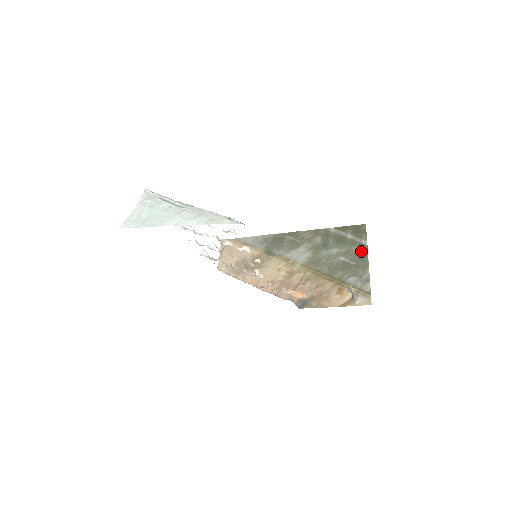
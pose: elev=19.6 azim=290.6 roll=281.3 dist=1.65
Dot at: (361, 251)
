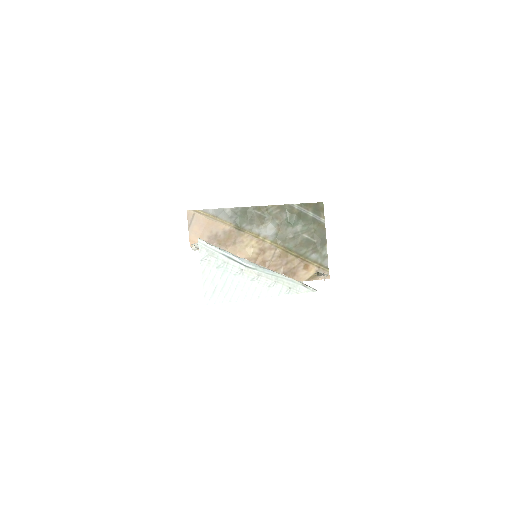
Dot at: (320, 229)
